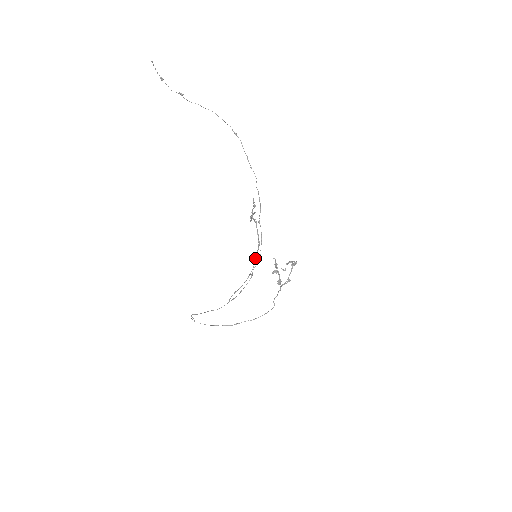
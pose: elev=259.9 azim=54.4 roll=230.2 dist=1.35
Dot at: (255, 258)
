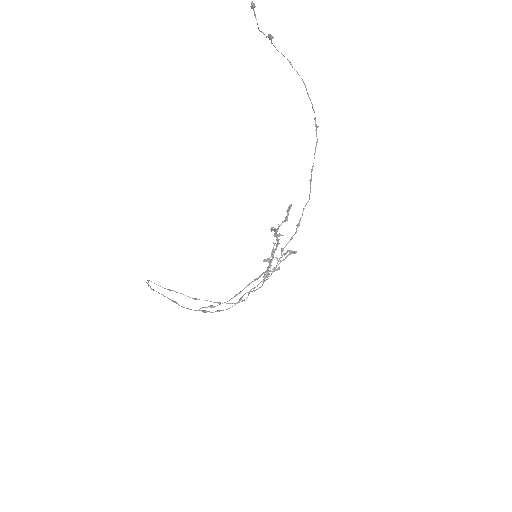
Dot at: (254, 279)
